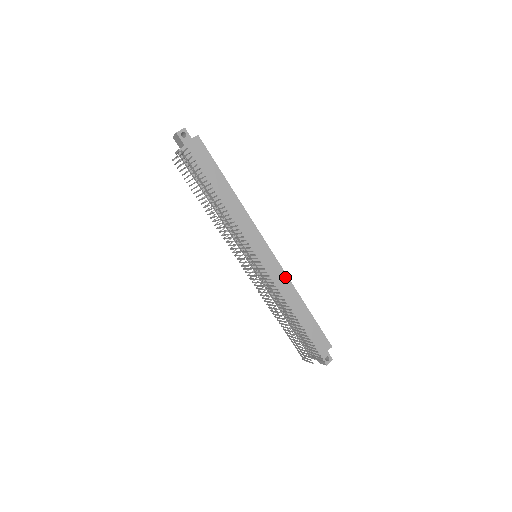
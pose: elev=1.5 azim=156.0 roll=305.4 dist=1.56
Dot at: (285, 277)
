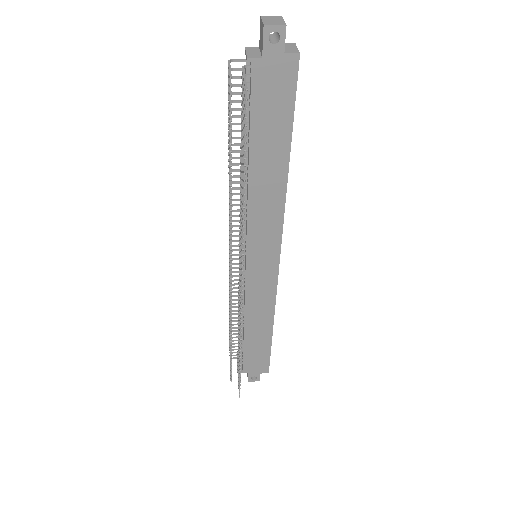
Dot at: (272, 297)
